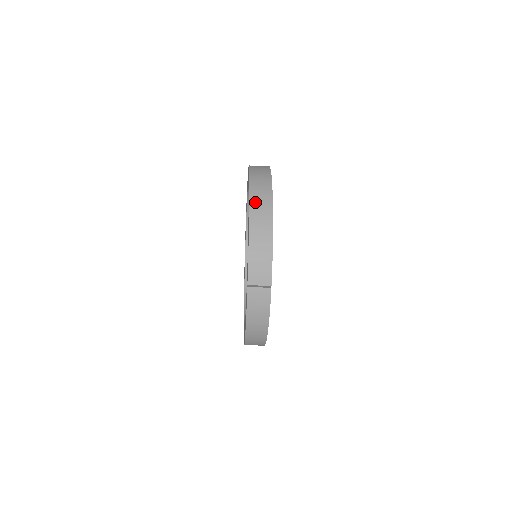
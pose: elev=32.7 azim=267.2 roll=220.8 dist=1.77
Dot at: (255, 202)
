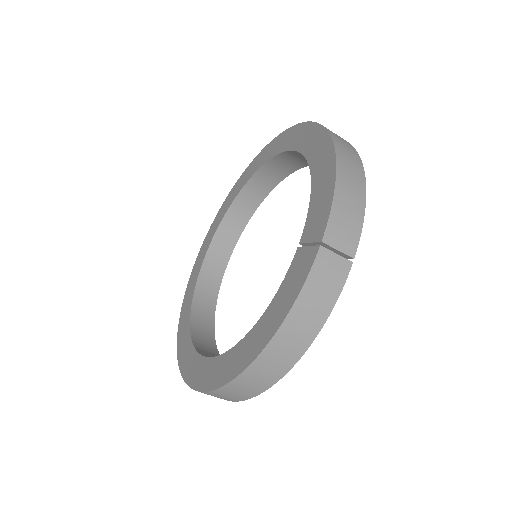
Dot at: (337, 139)
